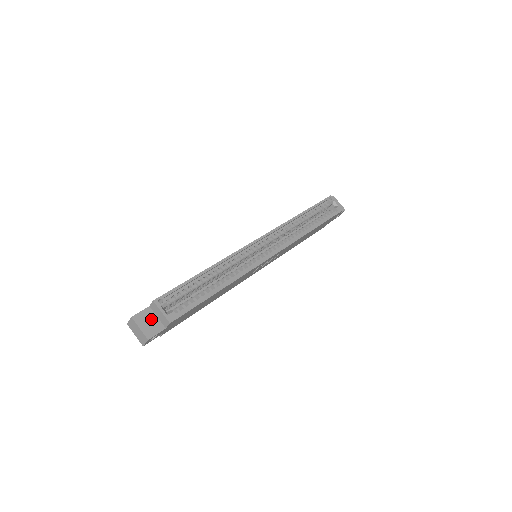
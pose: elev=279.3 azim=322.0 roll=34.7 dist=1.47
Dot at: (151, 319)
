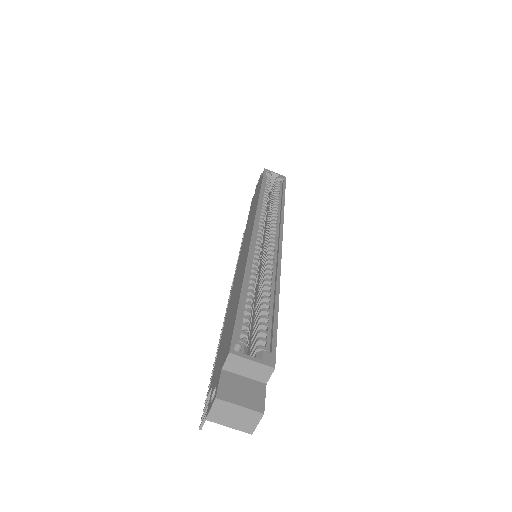
Dot at: (240, 384)
